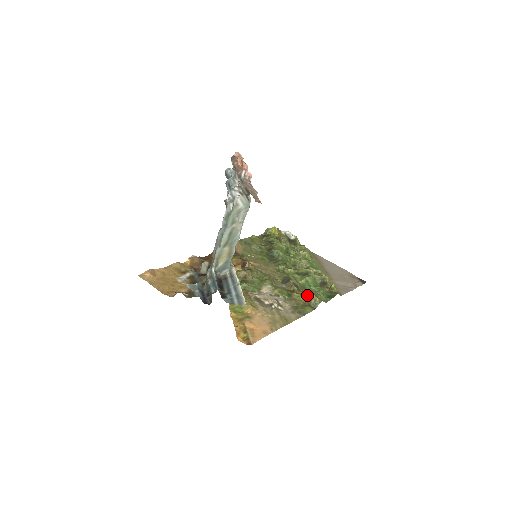
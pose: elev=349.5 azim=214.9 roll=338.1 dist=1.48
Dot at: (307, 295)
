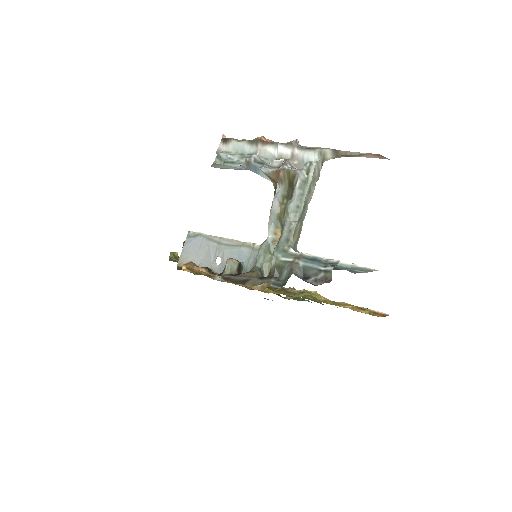
Dot at: (311, 292)
